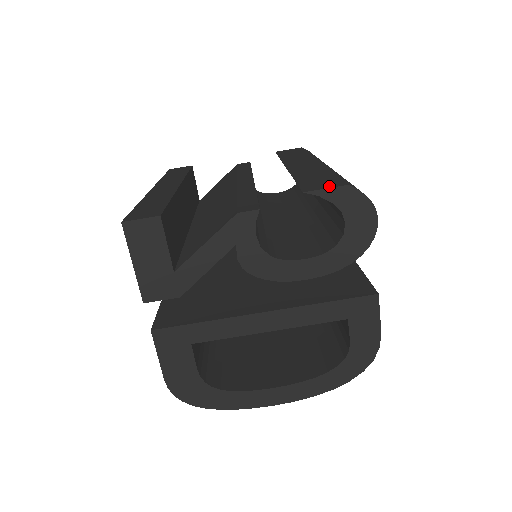
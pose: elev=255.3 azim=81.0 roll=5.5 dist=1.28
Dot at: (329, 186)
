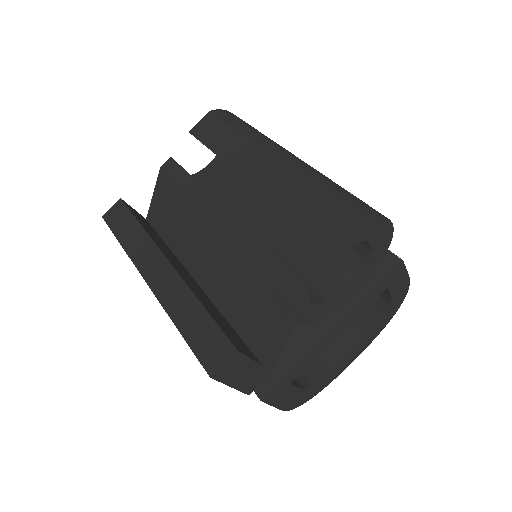
Dot at: (350, 232)
